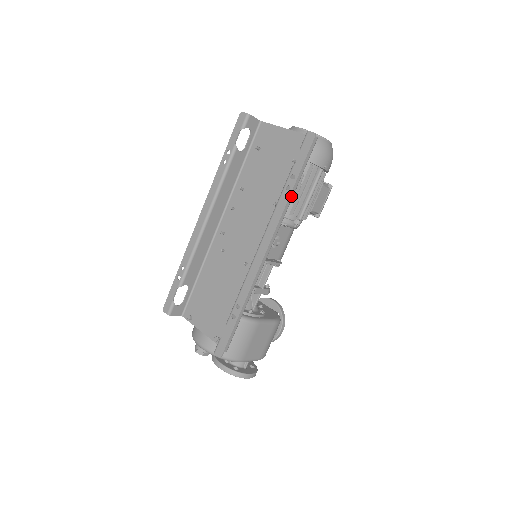
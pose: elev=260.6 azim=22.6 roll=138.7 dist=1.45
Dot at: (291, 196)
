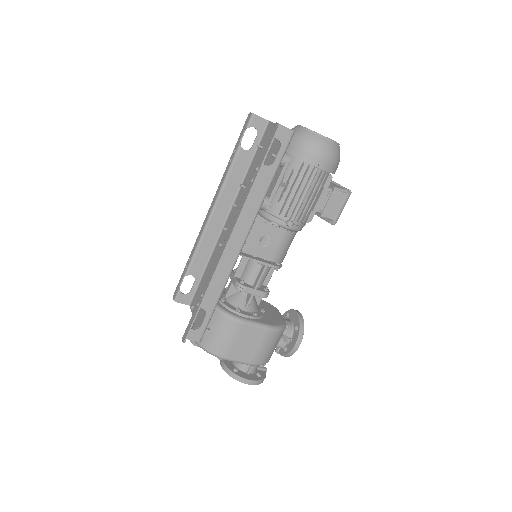
Dot at: (264, 190)
